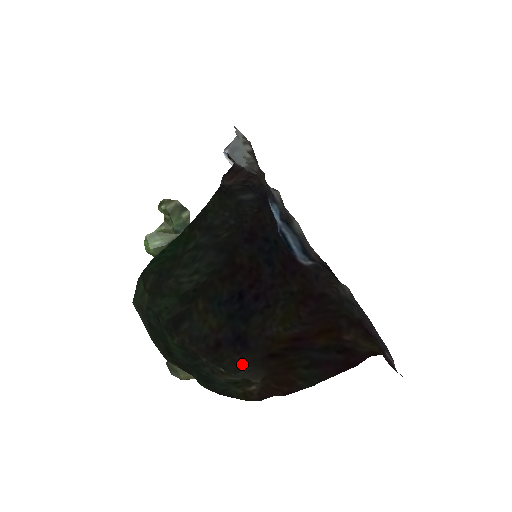
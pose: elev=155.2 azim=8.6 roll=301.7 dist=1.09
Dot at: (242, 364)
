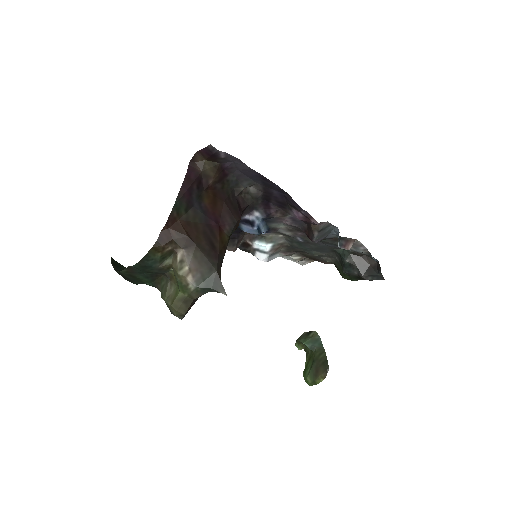
Dot at: occluded
